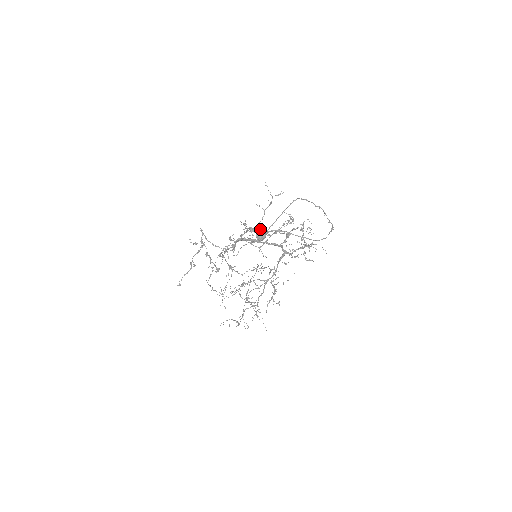
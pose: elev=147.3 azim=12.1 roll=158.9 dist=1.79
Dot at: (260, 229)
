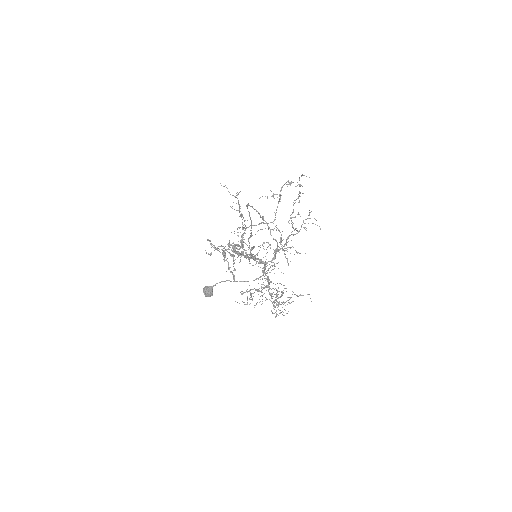
Dot at: (204, 288)
